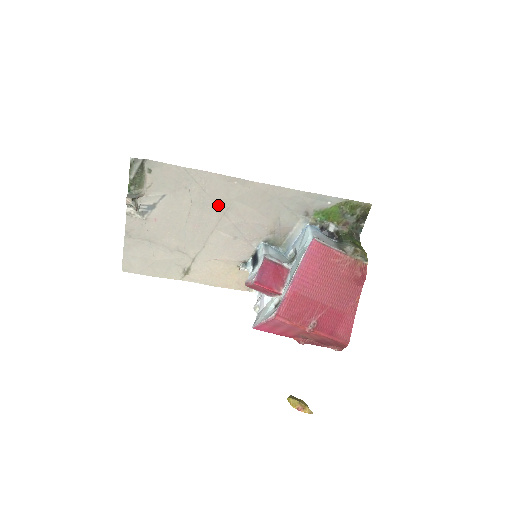
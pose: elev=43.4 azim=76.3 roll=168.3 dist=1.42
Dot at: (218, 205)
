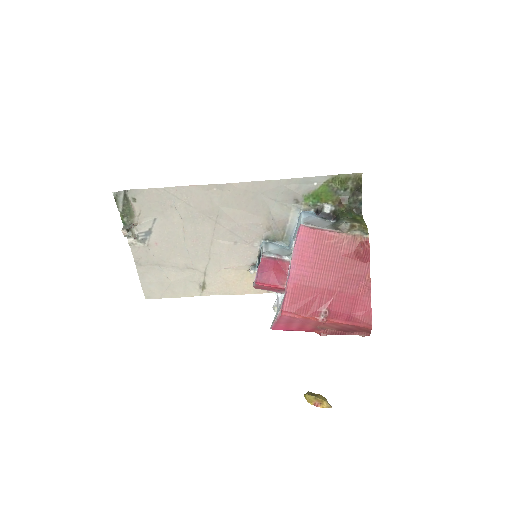
Dot at: (207, 215)
